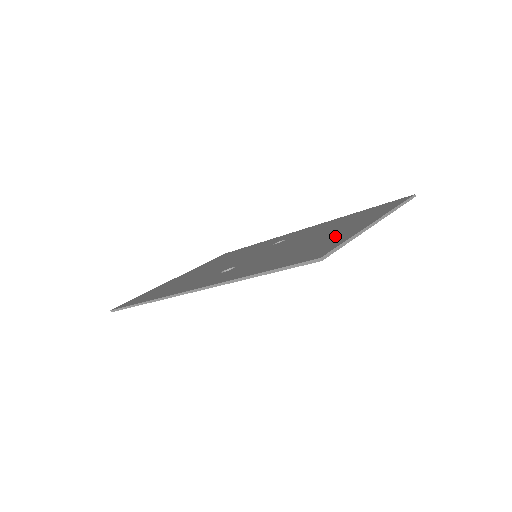
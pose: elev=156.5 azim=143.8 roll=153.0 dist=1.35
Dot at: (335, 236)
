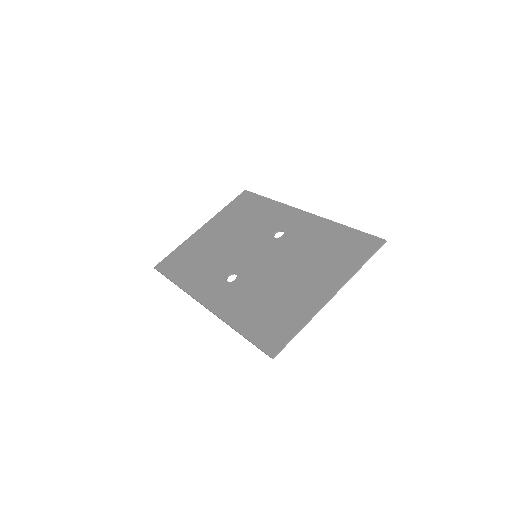
Dot at: (300, 302)
